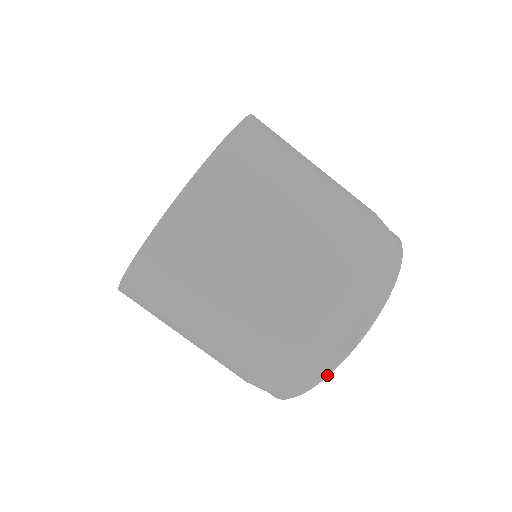
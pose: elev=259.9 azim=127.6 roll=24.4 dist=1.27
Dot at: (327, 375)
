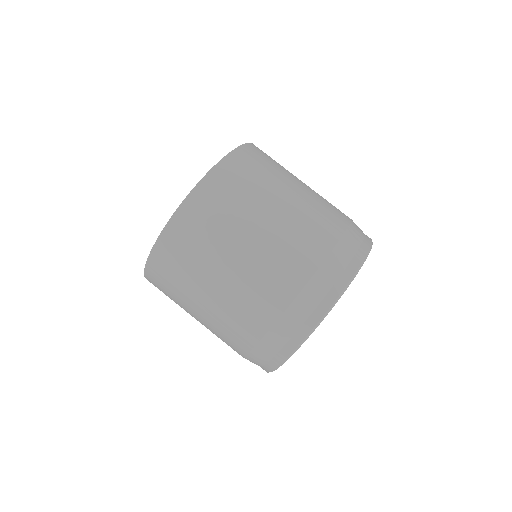
Dot at: (312, 330)
